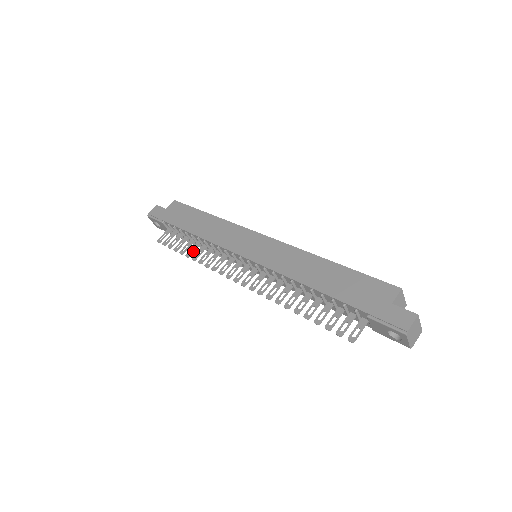
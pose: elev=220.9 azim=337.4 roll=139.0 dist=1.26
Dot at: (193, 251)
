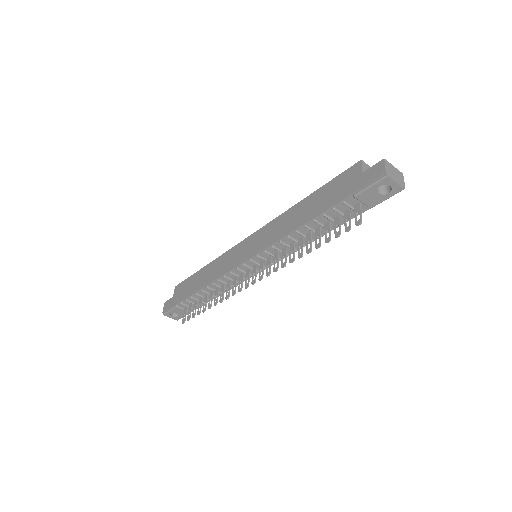
Dot at: (211, 300)
